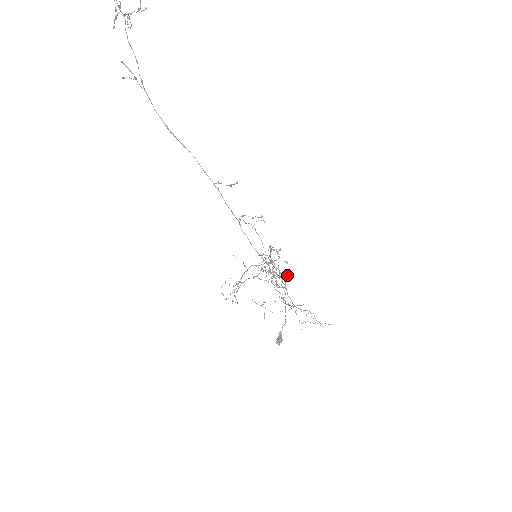
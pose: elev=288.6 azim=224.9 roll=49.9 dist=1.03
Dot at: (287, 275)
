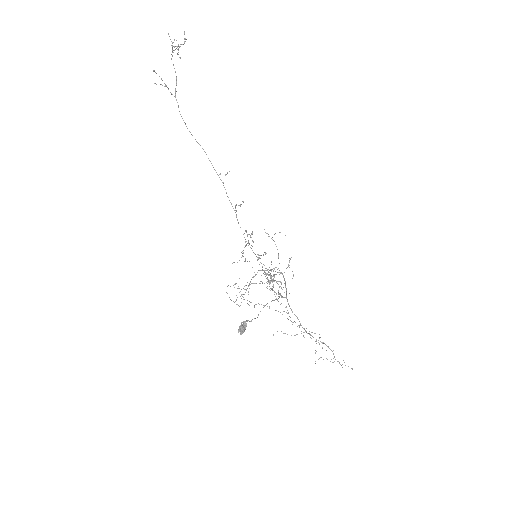
Dot at: occluded
